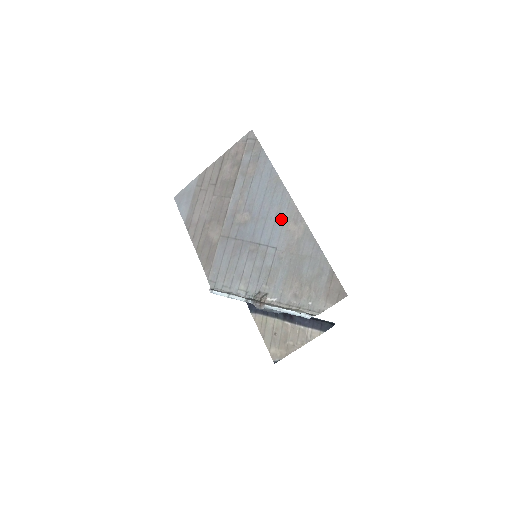
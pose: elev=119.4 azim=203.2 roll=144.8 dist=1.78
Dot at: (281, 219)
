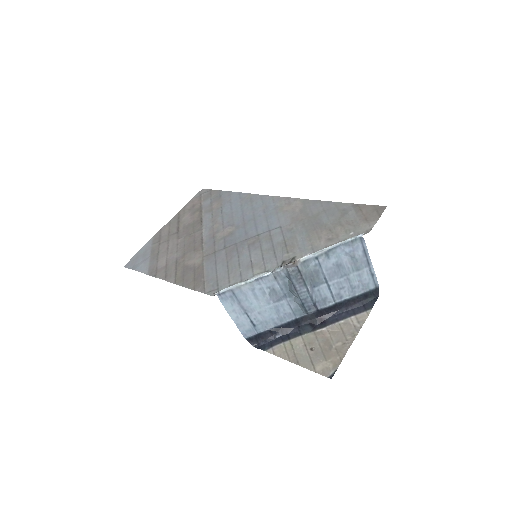
Dot at: (272, 210)
